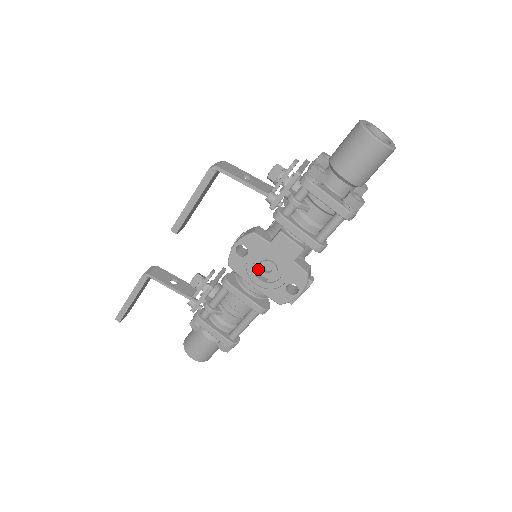
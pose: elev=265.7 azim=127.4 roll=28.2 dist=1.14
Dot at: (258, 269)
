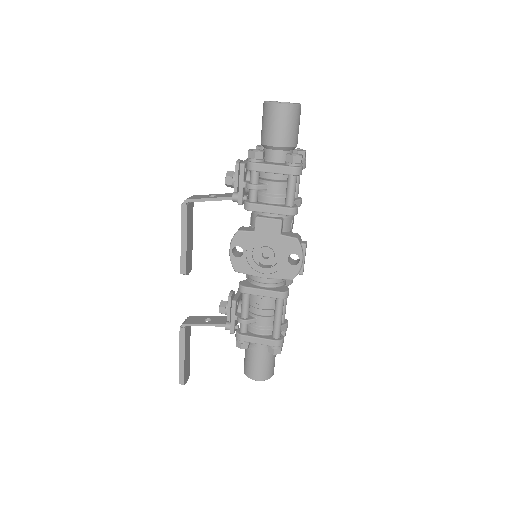
Dot at: (259, 260)
